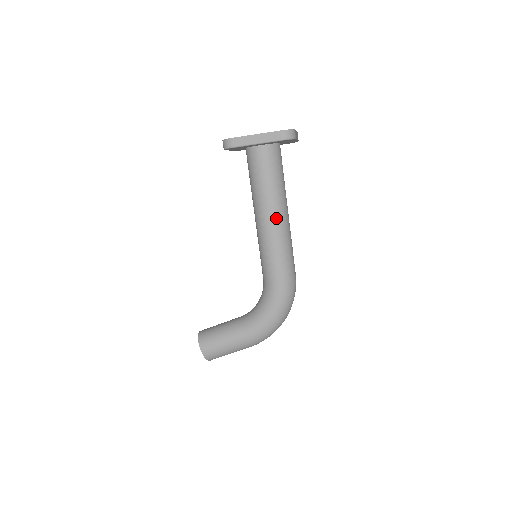
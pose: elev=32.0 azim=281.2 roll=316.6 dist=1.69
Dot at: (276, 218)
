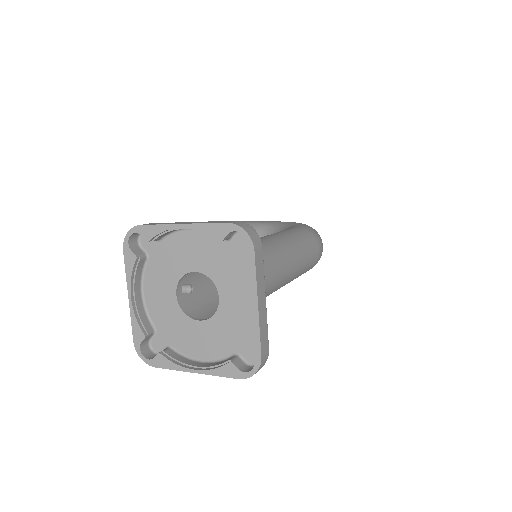
Dot at: occluded
